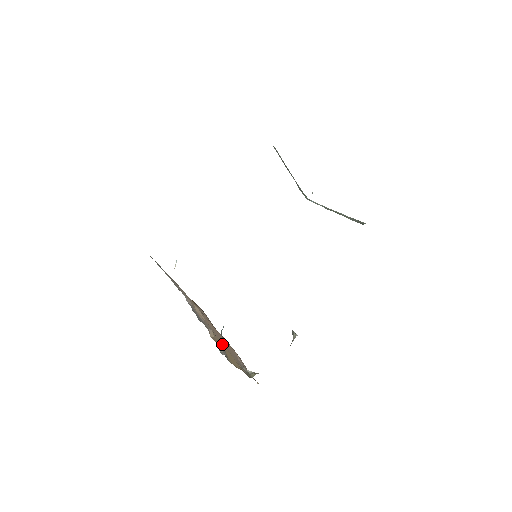
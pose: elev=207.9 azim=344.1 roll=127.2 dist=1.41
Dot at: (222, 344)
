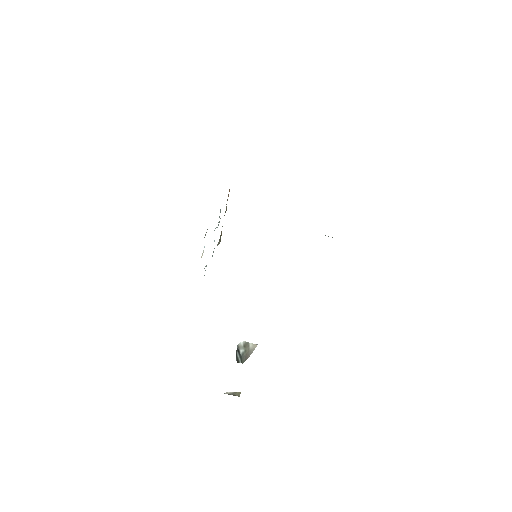
Dot at: occluded
